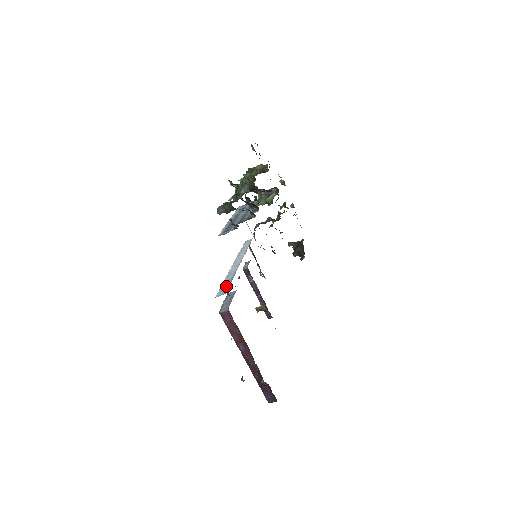
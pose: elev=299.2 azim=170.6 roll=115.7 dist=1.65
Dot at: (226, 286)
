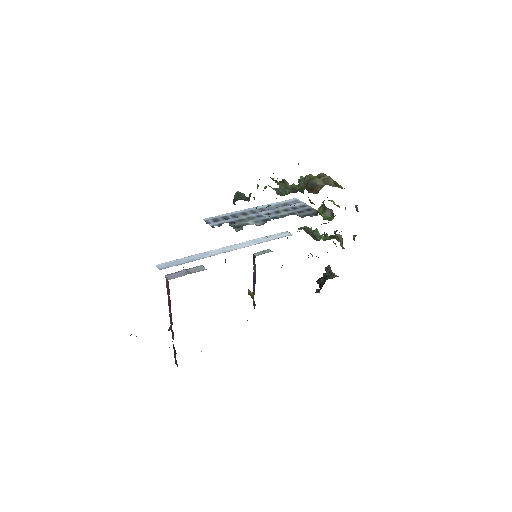
Dot at: (176, 263)
